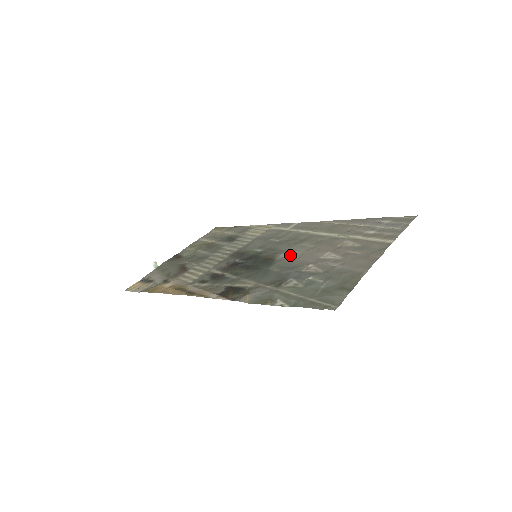
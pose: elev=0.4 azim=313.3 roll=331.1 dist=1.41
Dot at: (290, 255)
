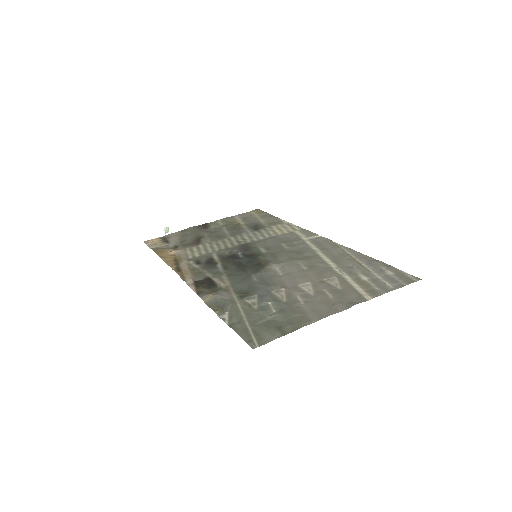
Dot at: (280, 269)
